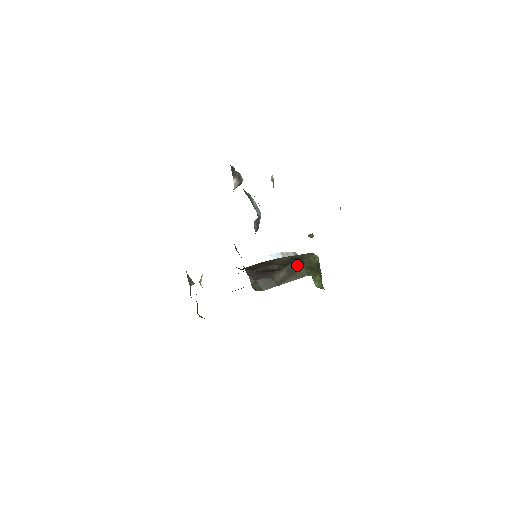
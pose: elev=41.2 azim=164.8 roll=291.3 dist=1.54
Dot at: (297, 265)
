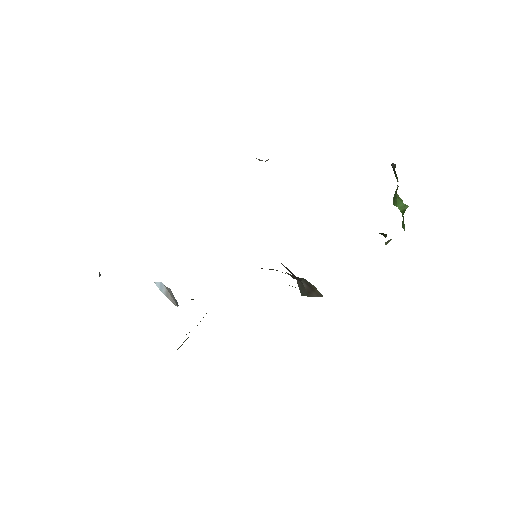
Dot at: (309, 282)
